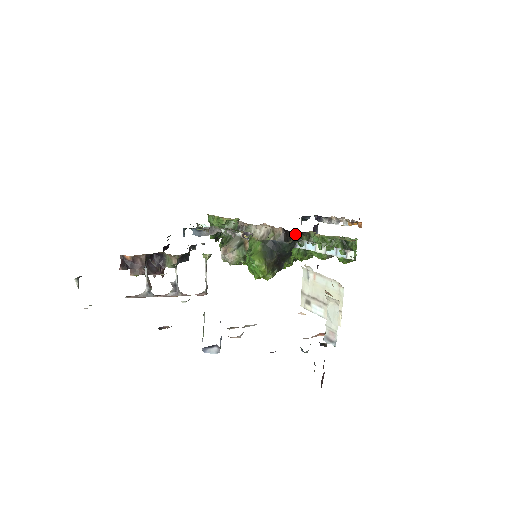
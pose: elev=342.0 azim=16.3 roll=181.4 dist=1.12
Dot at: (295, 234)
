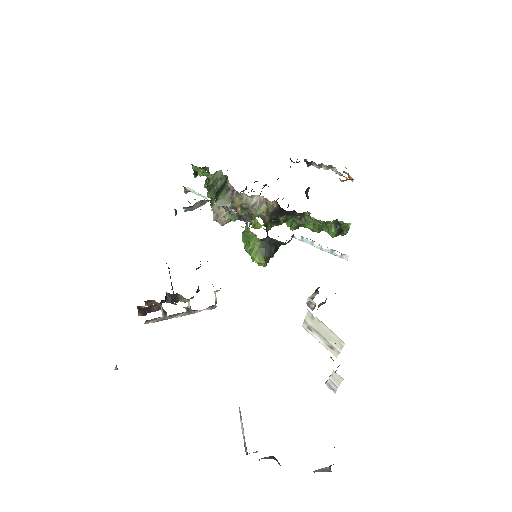
Dot at: (290, 212)
